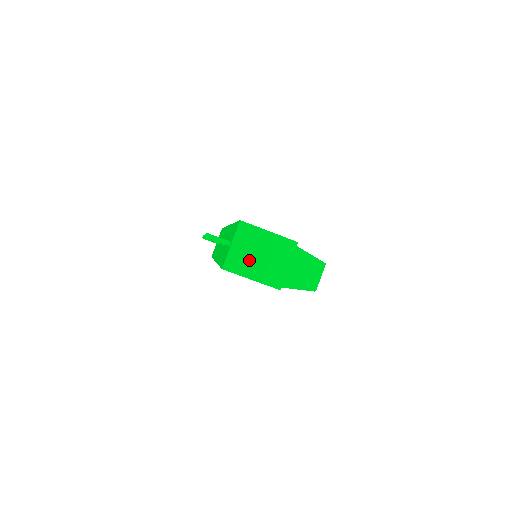
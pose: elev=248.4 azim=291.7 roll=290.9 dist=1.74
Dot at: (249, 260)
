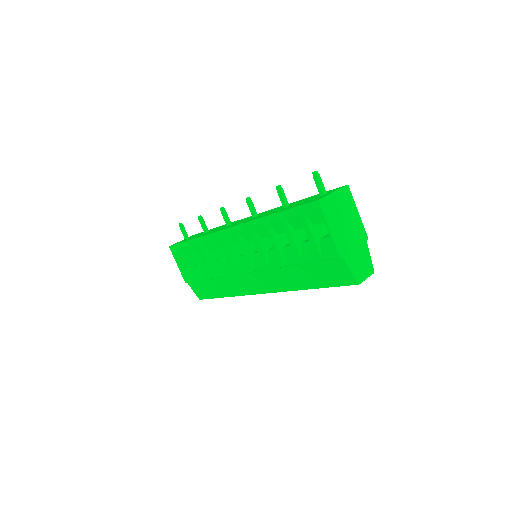
Dot at: (337, 215)
